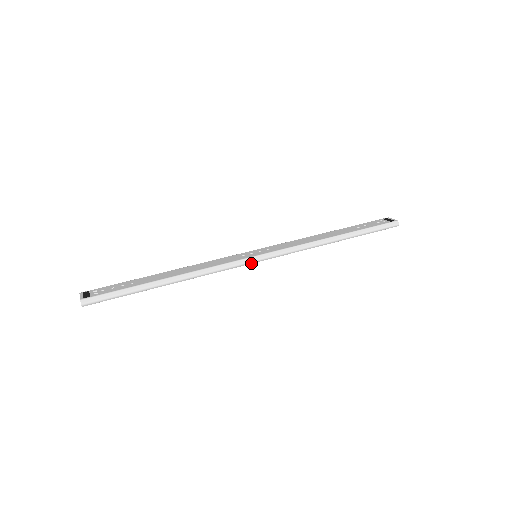
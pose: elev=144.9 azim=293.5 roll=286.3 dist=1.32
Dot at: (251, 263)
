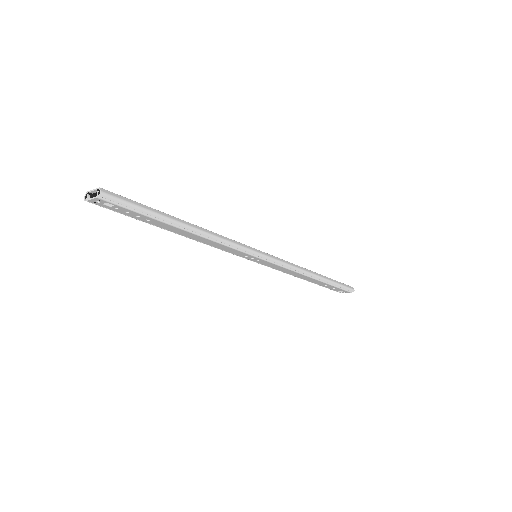
Dot at: (257, 255)
